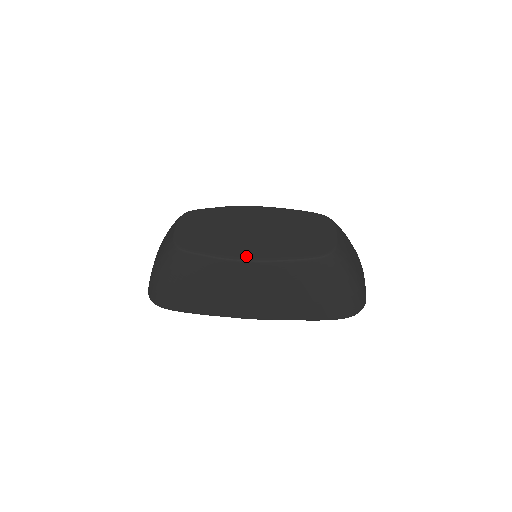
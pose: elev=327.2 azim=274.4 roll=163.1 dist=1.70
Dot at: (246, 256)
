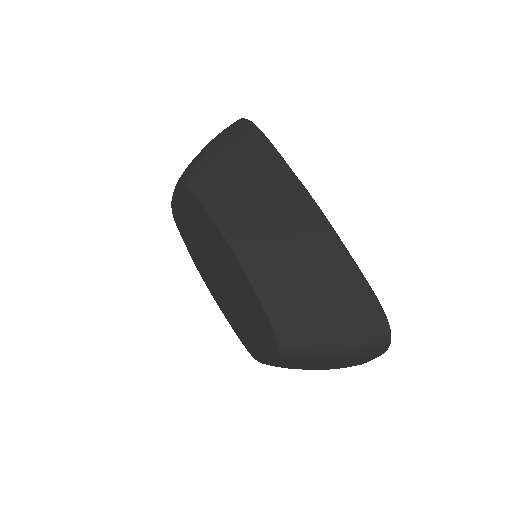
Dot at: (206, 282)
